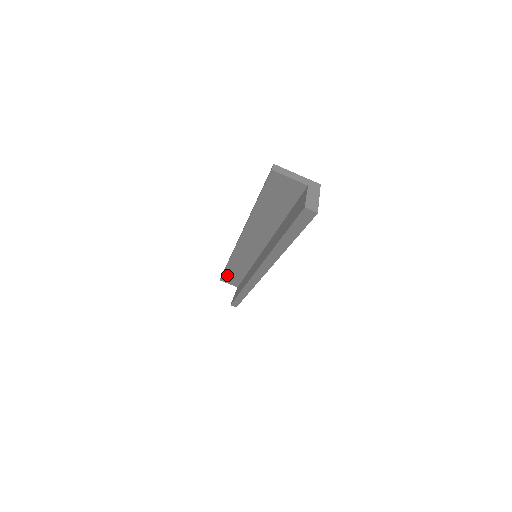
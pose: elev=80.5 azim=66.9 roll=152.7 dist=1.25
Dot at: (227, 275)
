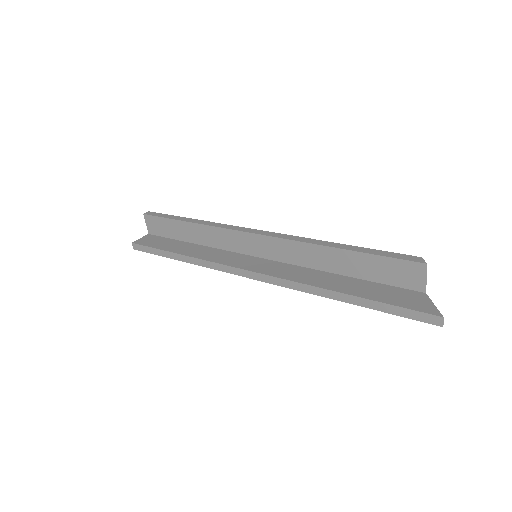
Dot at: (167, 222)
